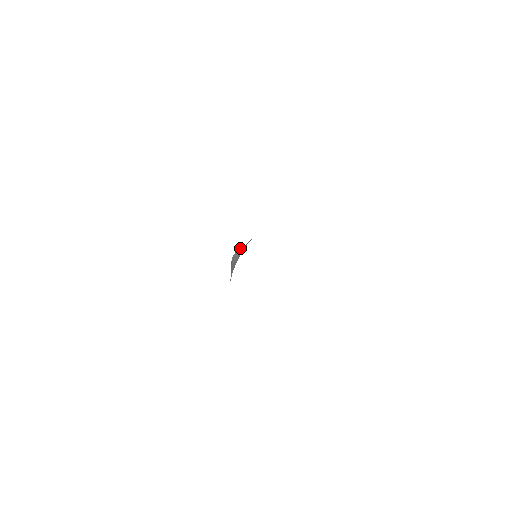
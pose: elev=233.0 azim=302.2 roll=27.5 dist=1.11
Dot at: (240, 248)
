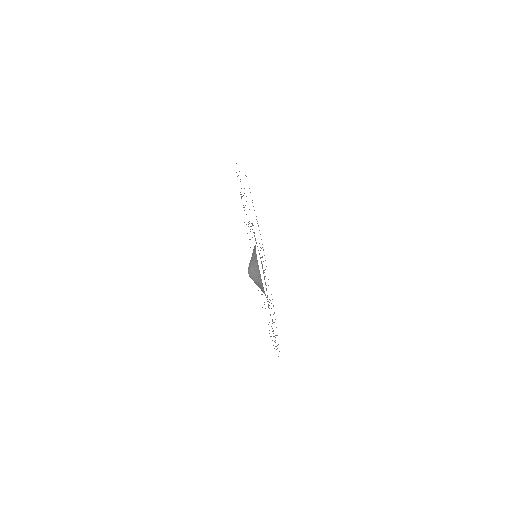
Dot at: (253, 280)
